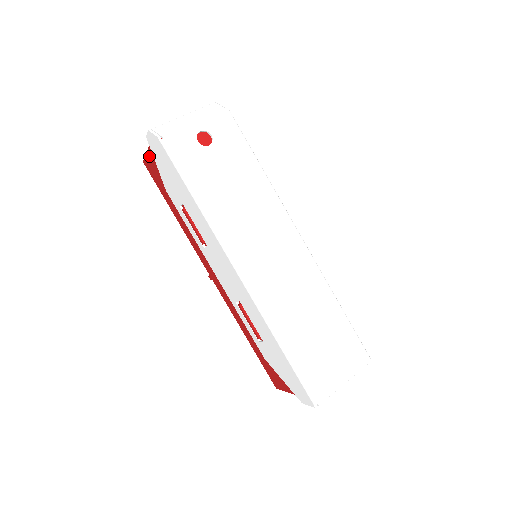
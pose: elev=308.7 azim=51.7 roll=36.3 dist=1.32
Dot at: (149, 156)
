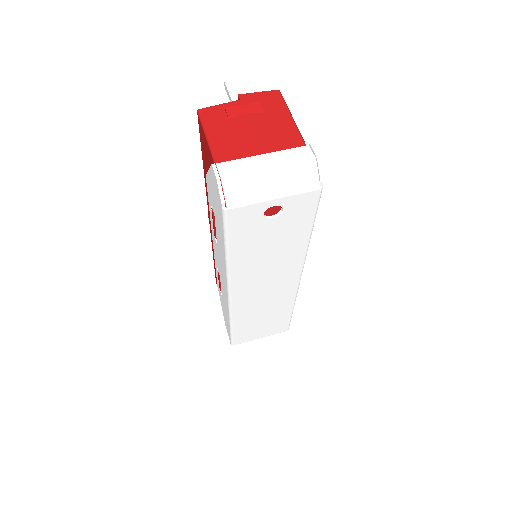
Dot at: (206, 142)
